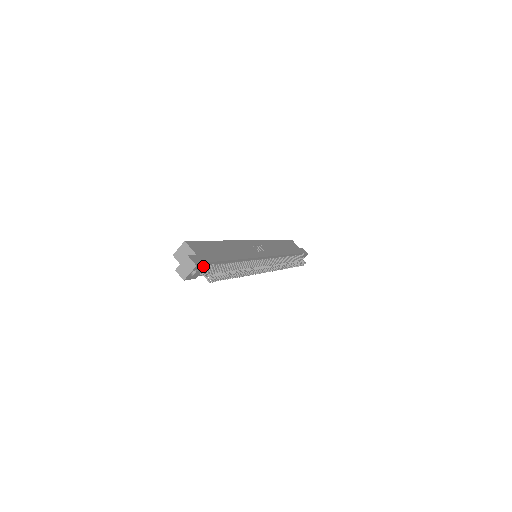
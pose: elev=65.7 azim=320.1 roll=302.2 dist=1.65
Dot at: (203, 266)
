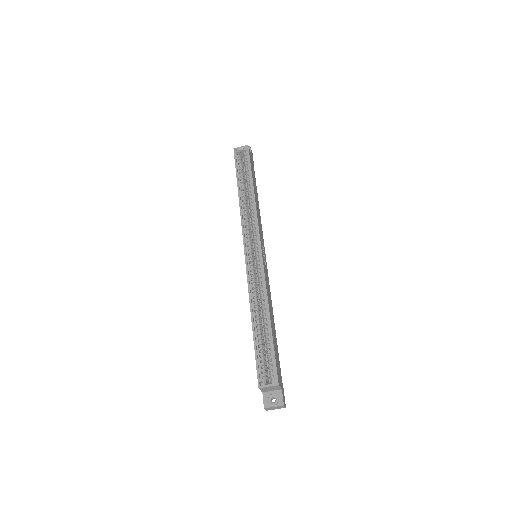
Dot at: occluded
